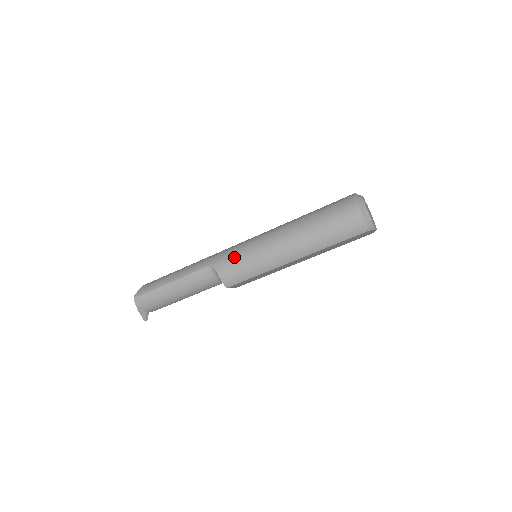
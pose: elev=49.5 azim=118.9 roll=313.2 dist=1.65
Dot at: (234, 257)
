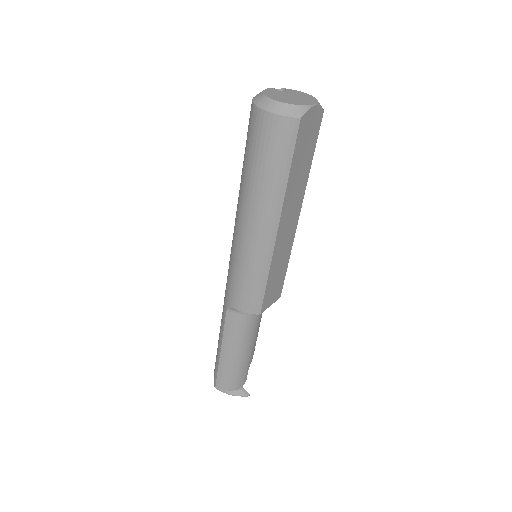
Dot at: (232, 281)
